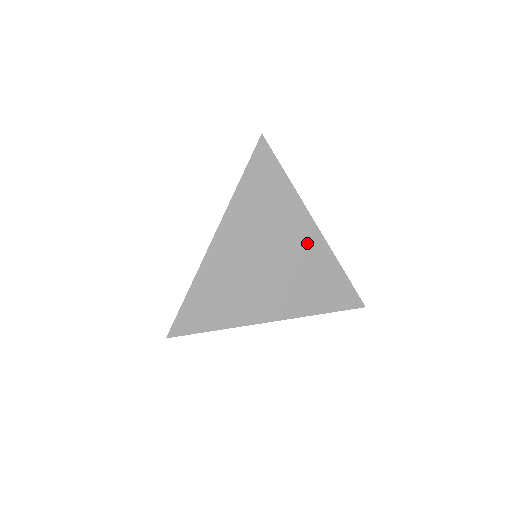
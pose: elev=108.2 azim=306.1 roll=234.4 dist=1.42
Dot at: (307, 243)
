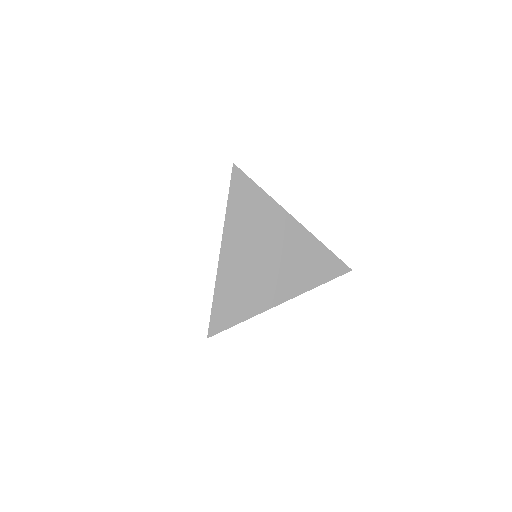
Dot at: (292, 235)
